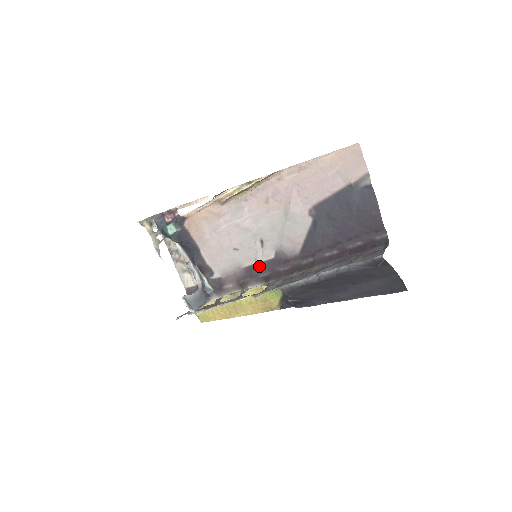
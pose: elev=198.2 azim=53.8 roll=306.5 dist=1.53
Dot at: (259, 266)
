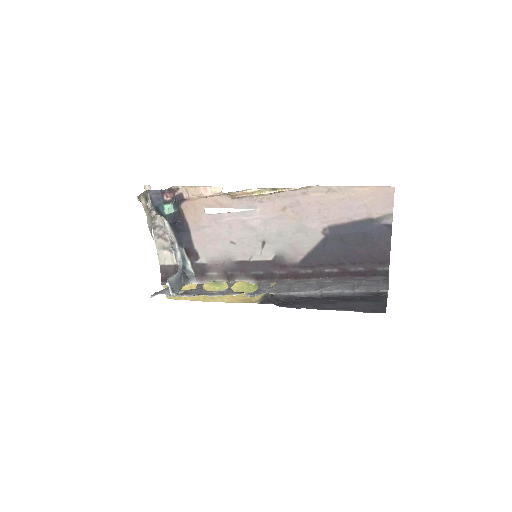
Dot at: (253, 263)
